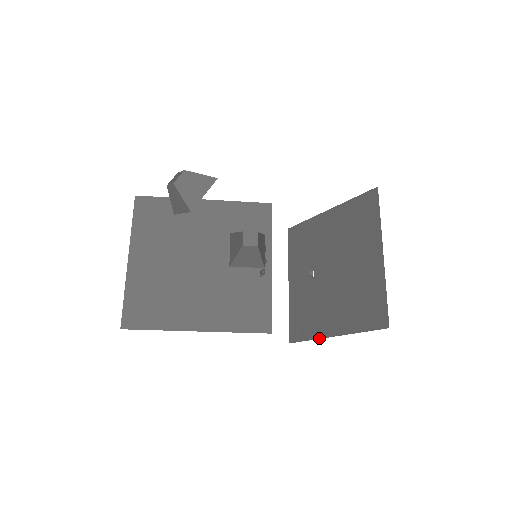
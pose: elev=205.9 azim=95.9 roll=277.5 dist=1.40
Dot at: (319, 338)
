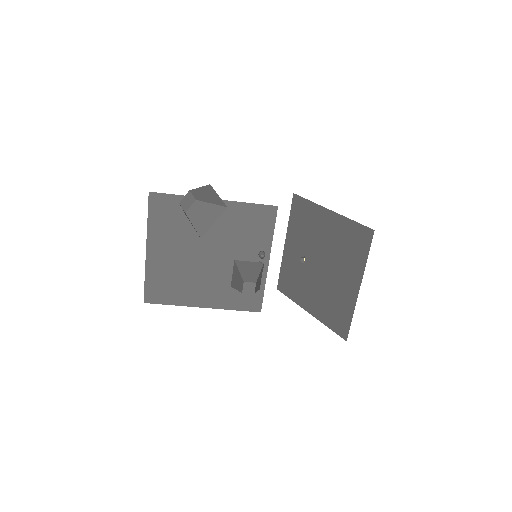
Dot at: (299, 305)
